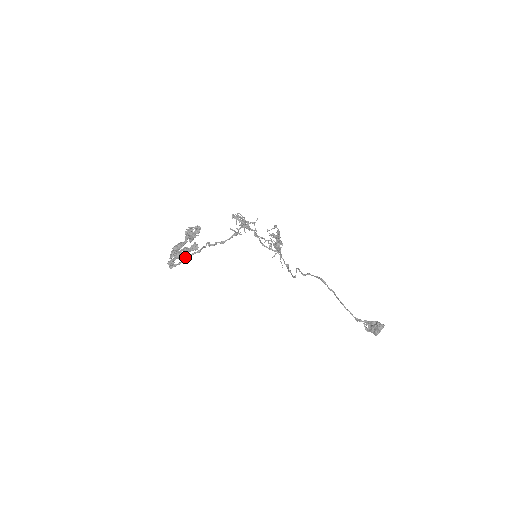
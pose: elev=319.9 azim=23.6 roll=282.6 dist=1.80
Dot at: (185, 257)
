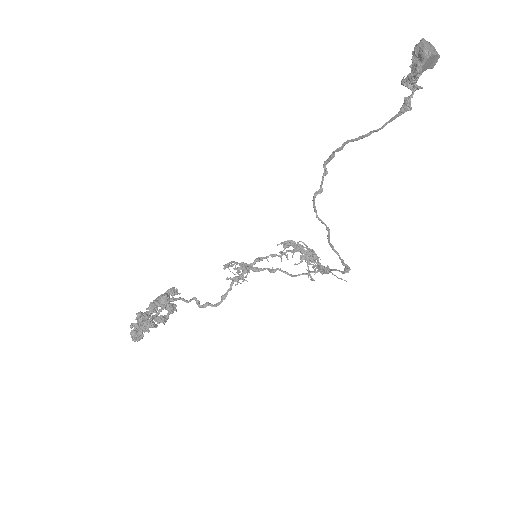
Dot at: (153, 316)
